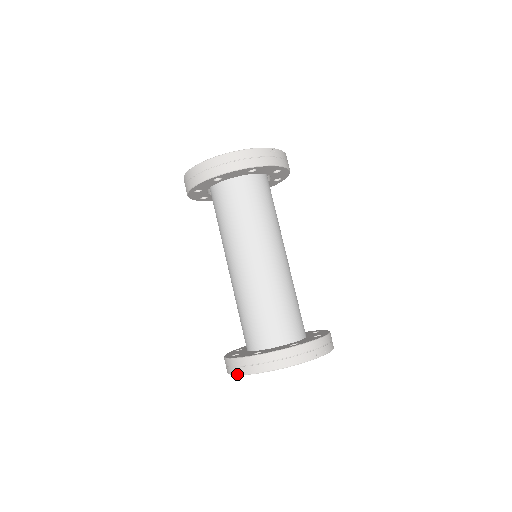
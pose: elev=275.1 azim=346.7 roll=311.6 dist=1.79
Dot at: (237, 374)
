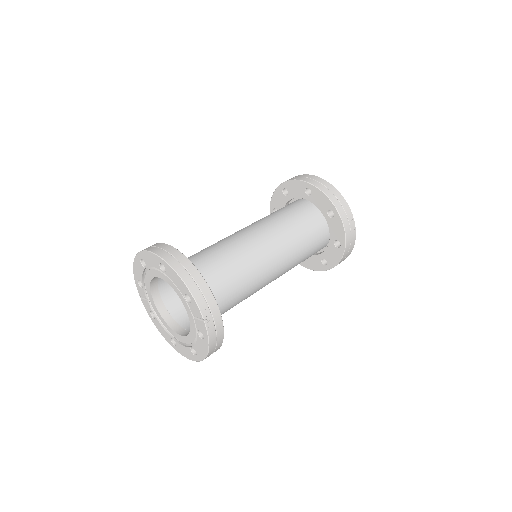
Dot at: (147, 250)
